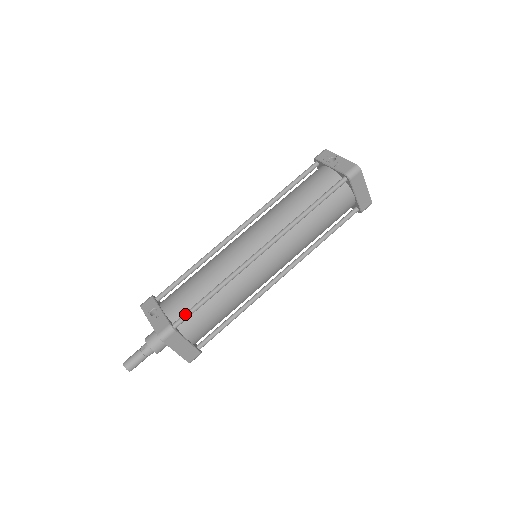
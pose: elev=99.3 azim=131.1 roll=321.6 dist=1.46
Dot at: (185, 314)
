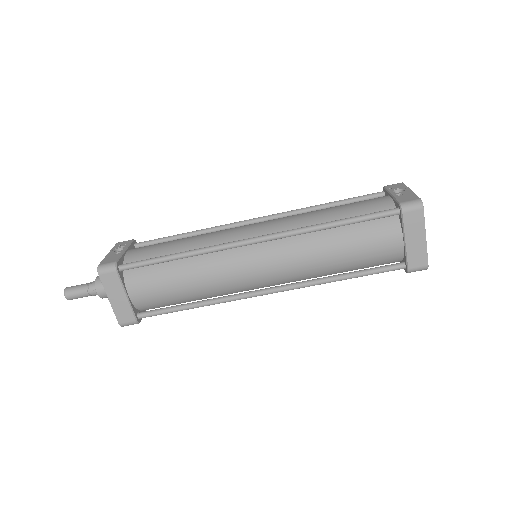
Dot at: (137, 261)
